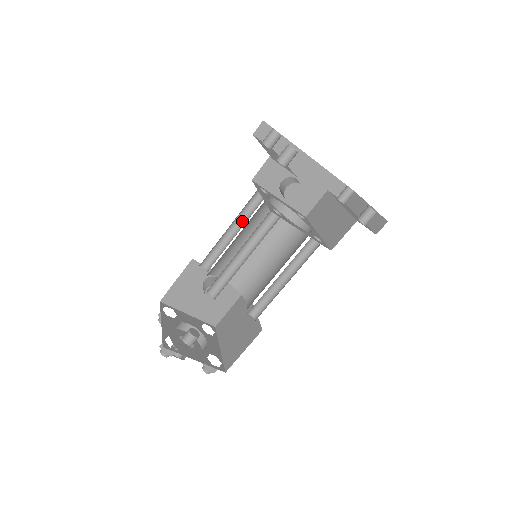
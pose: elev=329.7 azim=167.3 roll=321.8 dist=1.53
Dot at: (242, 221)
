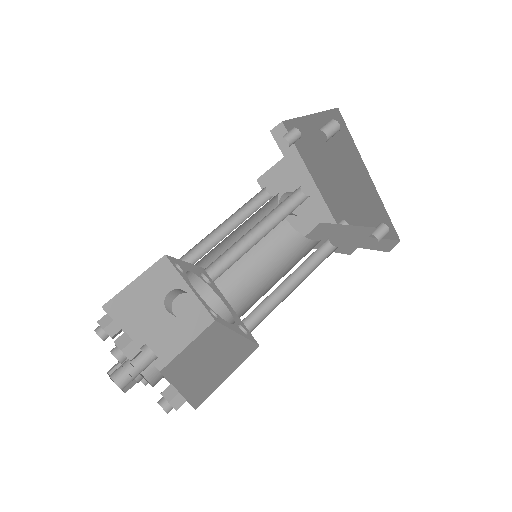
Dot at: (238, 221)
